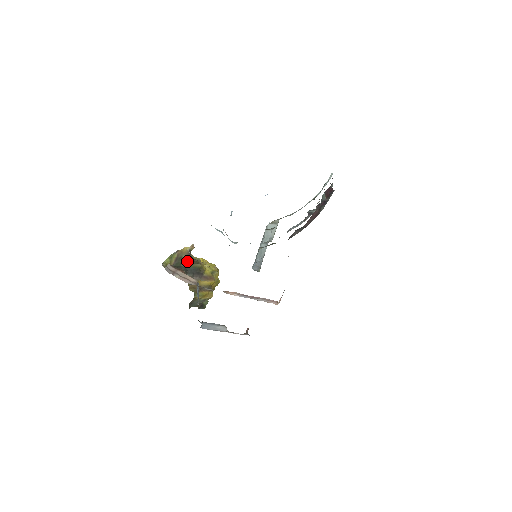
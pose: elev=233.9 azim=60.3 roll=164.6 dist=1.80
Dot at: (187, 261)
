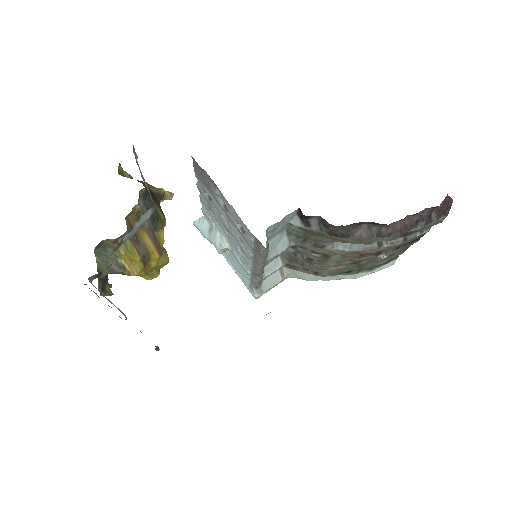
Dot at: (153, 194)
